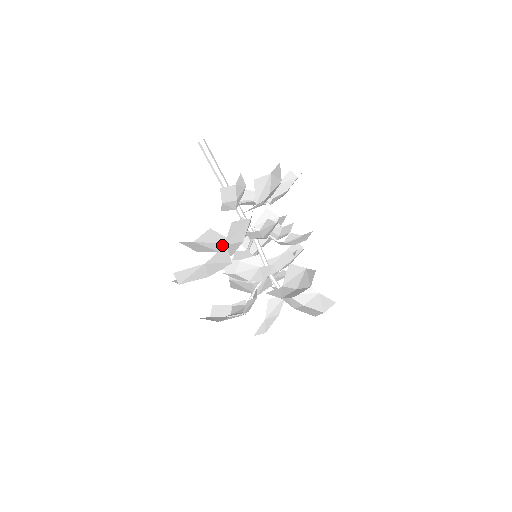
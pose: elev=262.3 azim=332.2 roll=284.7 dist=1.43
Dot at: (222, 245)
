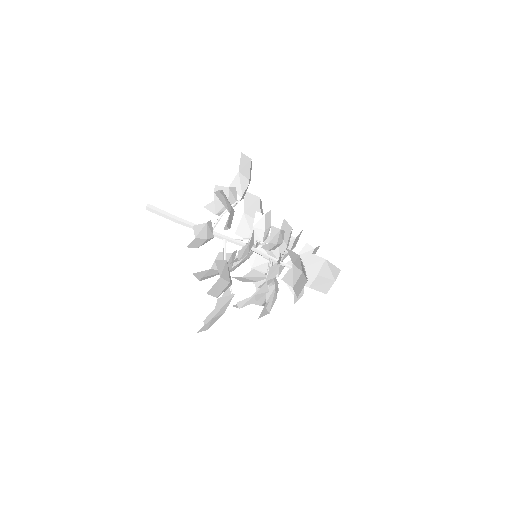
Dot at: occluded
